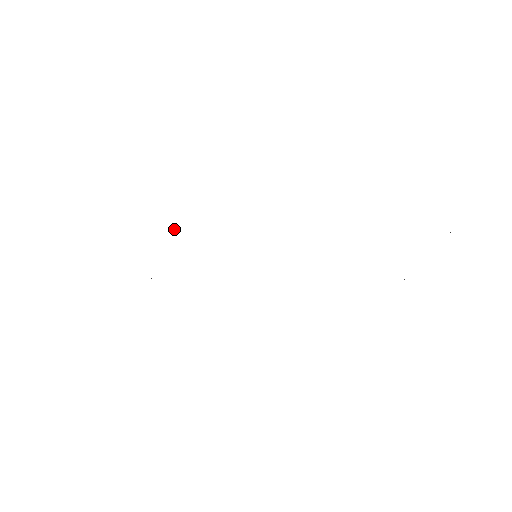
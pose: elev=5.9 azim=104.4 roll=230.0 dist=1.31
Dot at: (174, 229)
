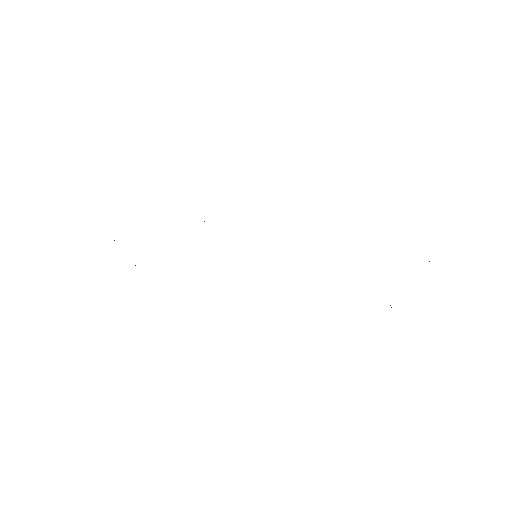
Dot at: occluded
